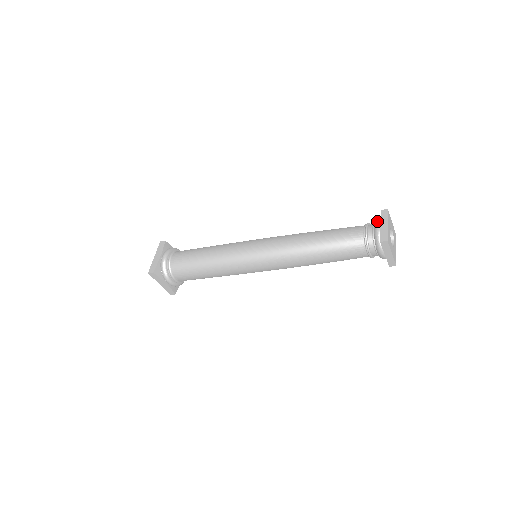
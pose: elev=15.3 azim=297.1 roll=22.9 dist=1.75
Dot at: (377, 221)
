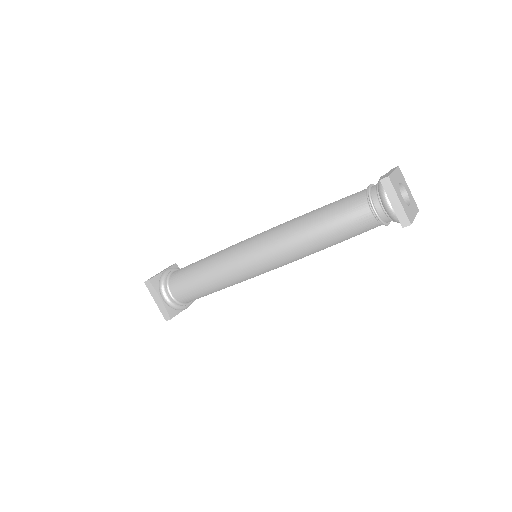
Dot at: occluded
